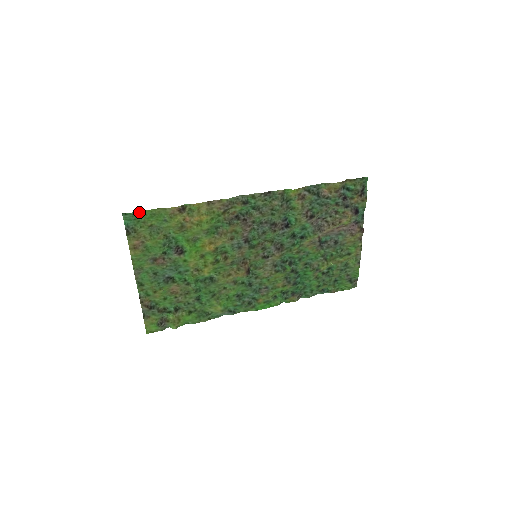
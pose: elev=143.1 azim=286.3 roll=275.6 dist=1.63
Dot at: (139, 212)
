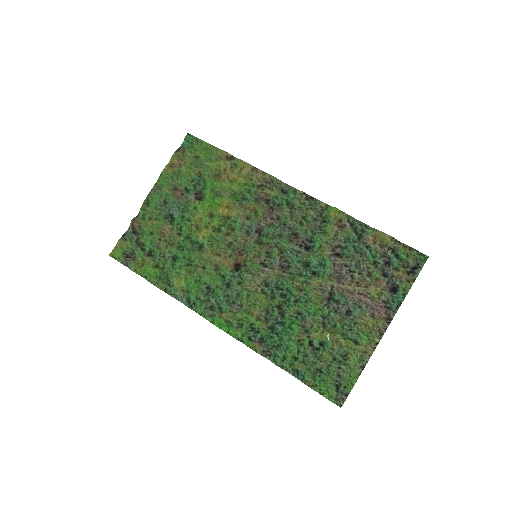
Dot at: (199, 140)
